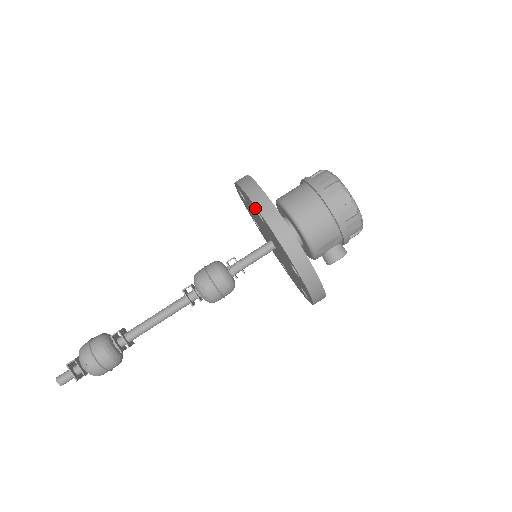
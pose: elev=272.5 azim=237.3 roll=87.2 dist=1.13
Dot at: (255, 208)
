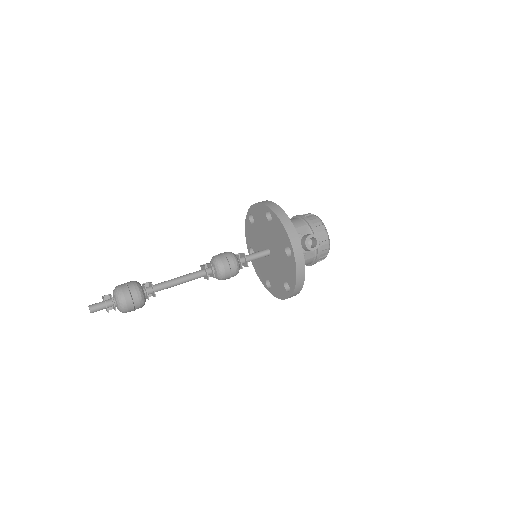
Dot at: (250, 221)
